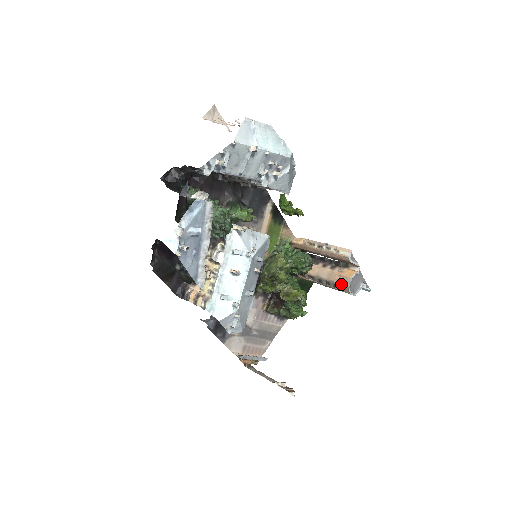
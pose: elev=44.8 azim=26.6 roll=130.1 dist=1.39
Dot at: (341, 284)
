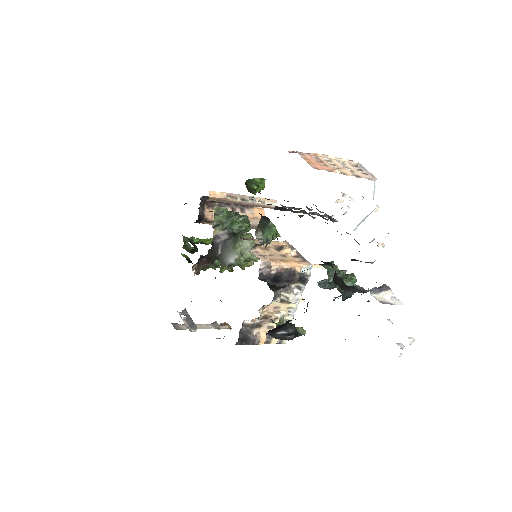
Dot at: (255, 225)
